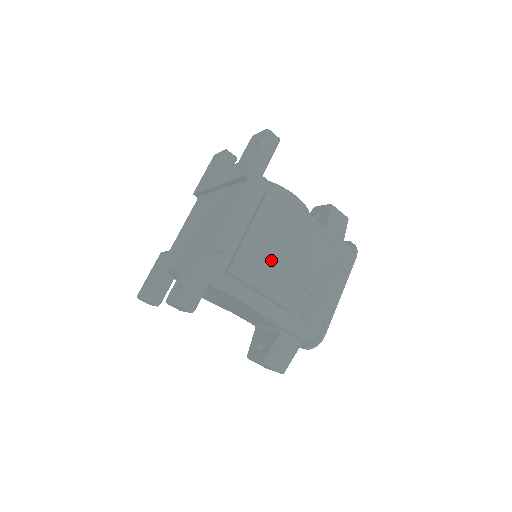
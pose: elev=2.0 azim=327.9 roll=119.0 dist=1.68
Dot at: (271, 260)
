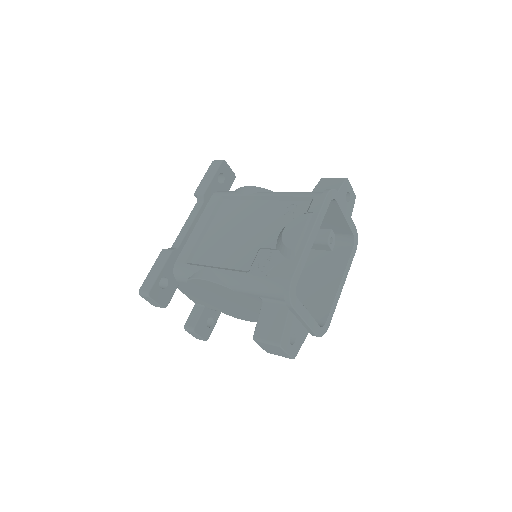
Dot at: (229, 240)
